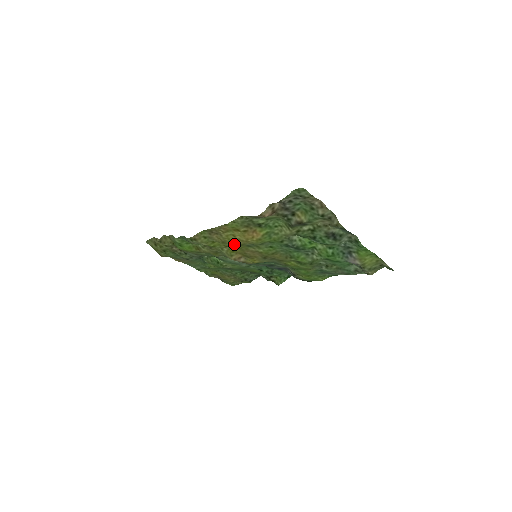
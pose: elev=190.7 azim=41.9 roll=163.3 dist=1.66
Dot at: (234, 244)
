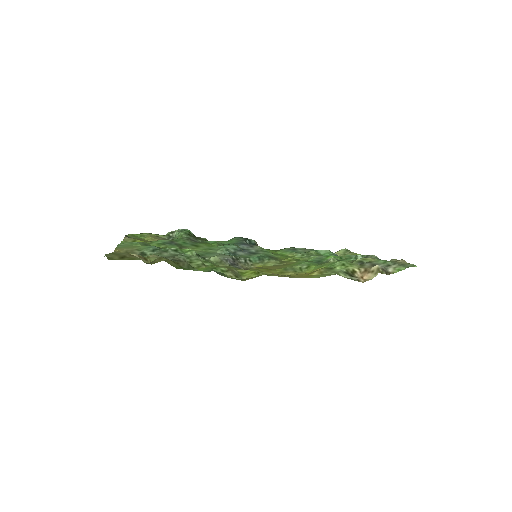
Dot at: (278, 273)
